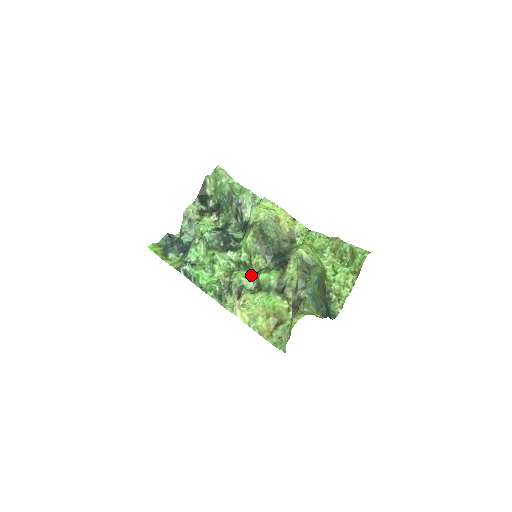
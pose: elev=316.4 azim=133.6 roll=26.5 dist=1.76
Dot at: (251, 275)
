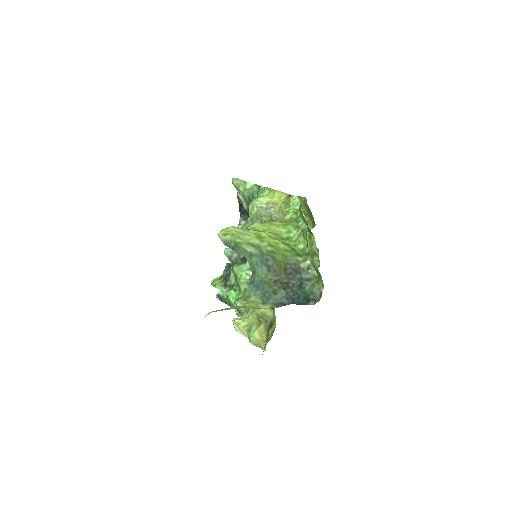
Dot at: occluded
